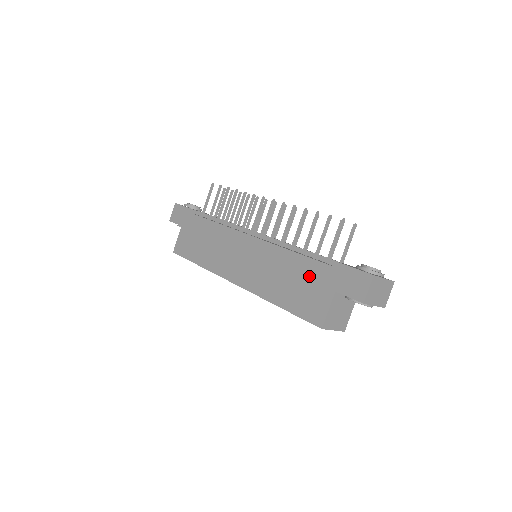
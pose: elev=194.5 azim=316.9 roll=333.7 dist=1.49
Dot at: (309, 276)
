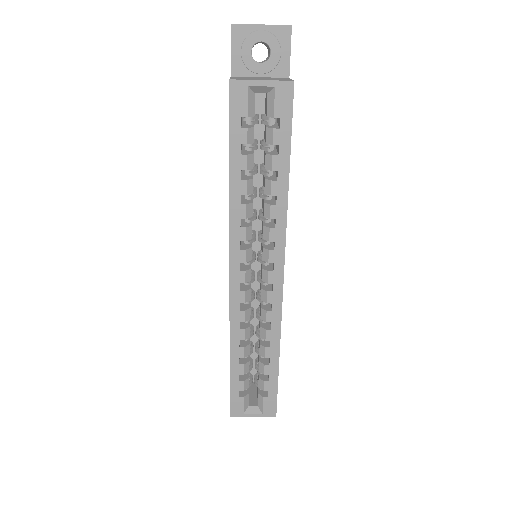
Dot at: occluded
